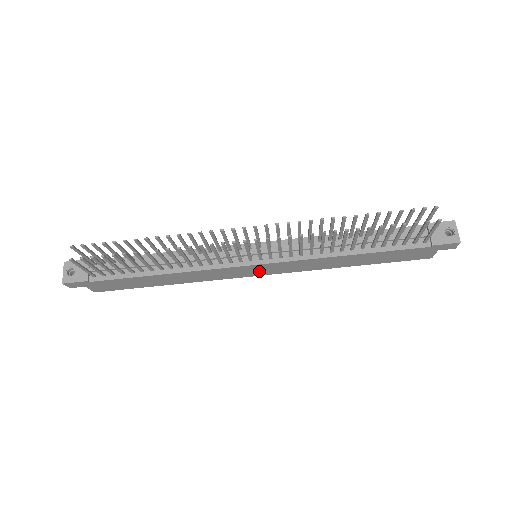
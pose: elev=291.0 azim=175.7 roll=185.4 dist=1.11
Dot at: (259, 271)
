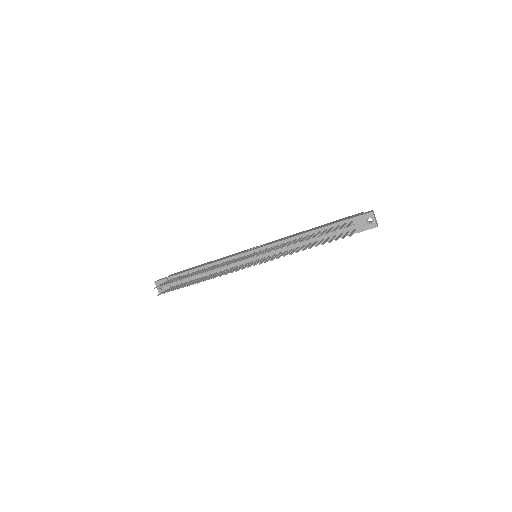
Dot at: occluded
